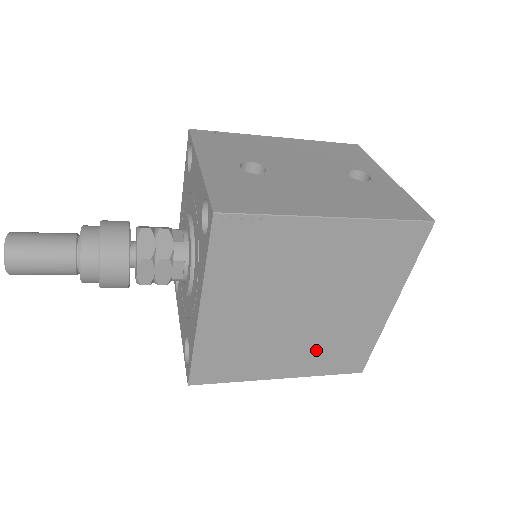
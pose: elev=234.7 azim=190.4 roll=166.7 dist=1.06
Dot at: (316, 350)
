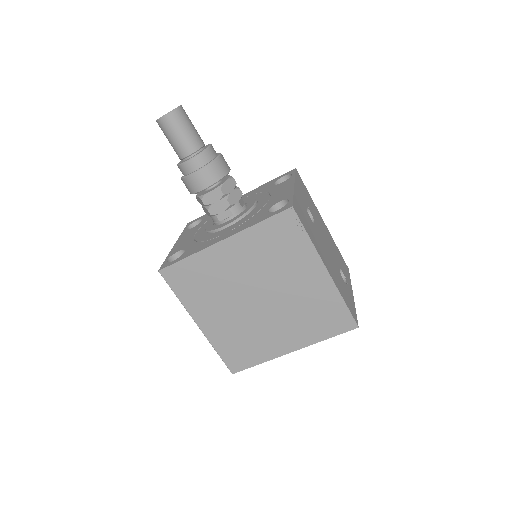
Dot at: (233, 331)
